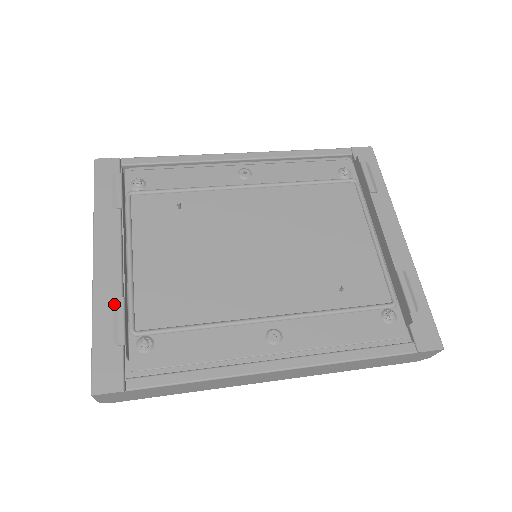
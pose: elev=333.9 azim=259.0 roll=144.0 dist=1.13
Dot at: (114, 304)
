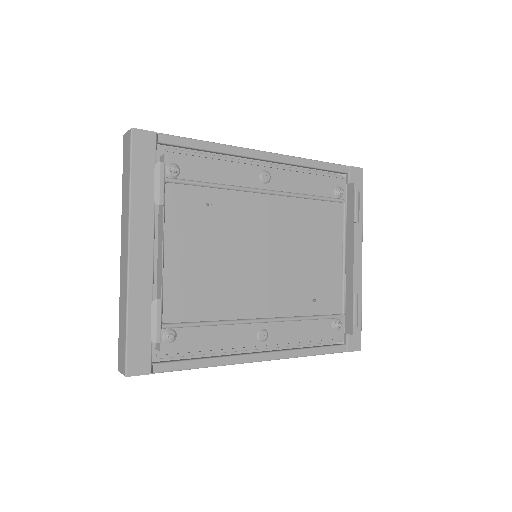
Dot at: (153, 304)
